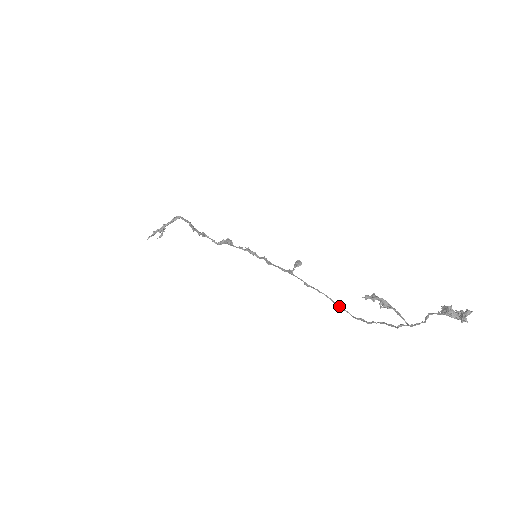
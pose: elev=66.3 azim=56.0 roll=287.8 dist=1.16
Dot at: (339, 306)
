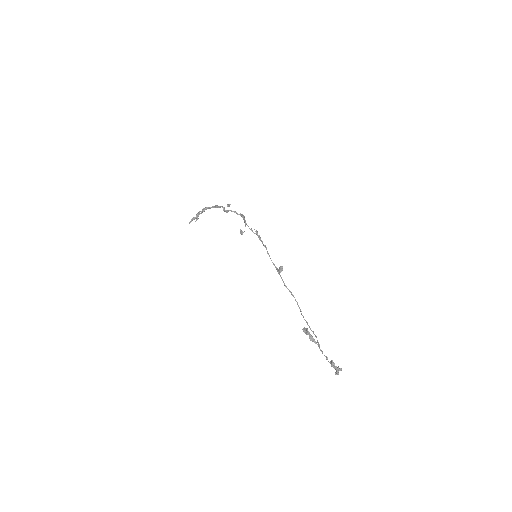
Dot at: (300, 311)
